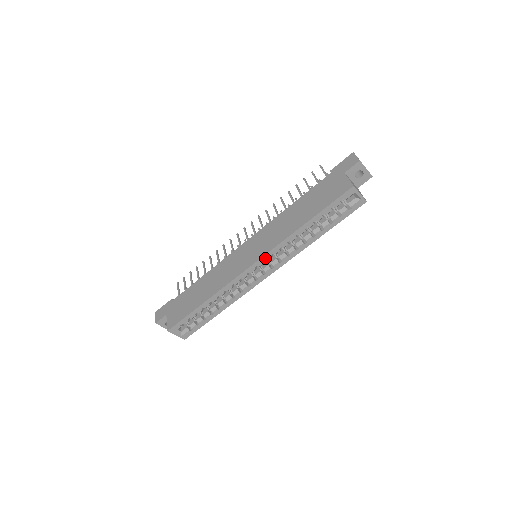
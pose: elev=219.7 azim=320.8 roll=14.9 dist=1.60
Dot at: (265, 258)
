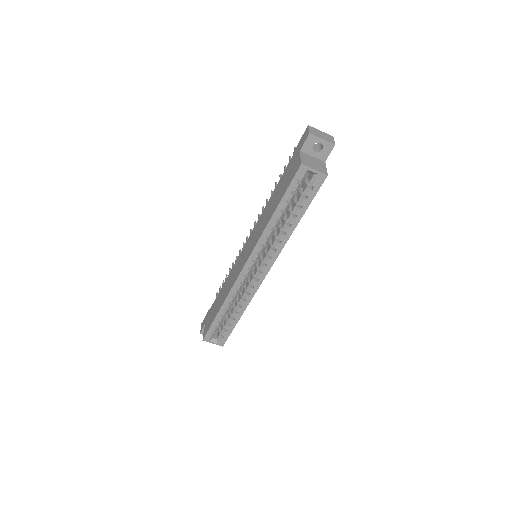
Dot at: (252, 258)
